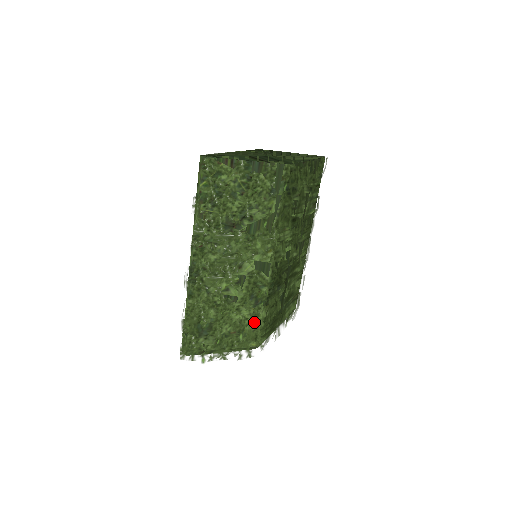
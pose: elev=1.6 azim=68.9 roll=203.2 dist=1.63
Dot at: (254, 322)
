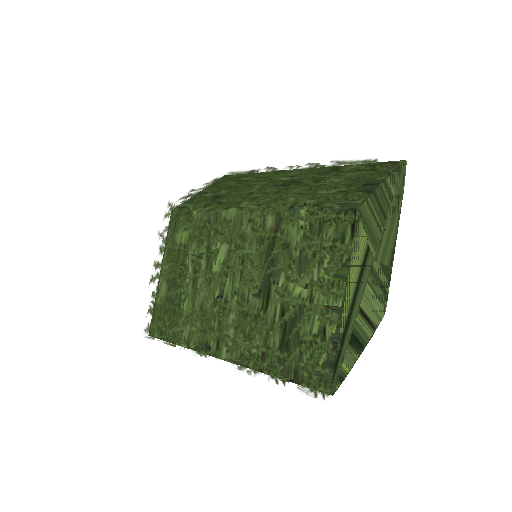
Dot at: occluded
